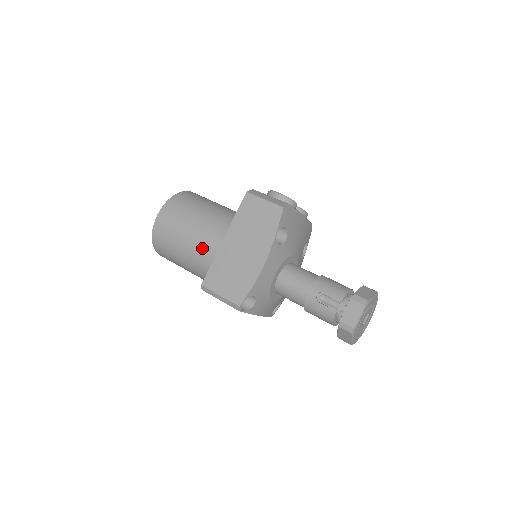
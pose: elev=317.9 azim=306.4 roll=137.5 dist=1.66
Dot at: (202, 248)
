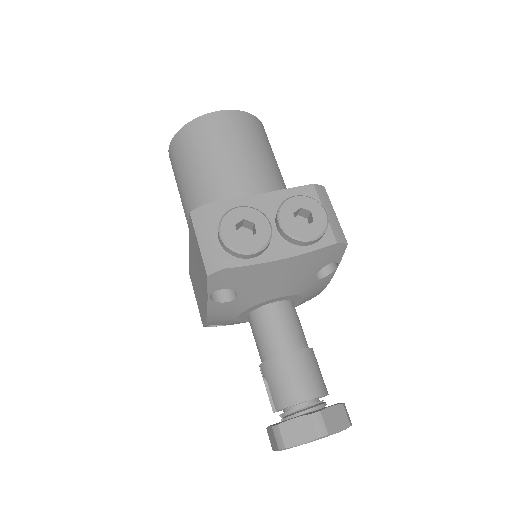
Dot at: occluded
